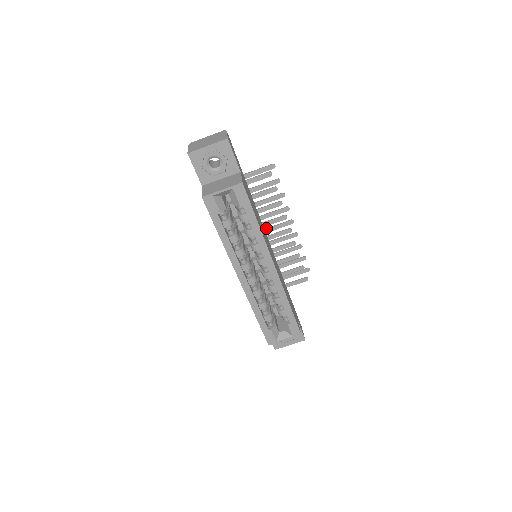
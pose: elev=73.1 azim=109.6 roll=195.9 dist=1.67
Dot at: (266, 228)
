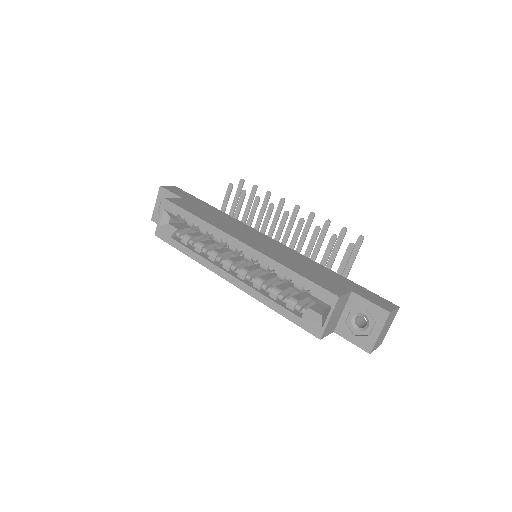
Dot at: (284, 234)
